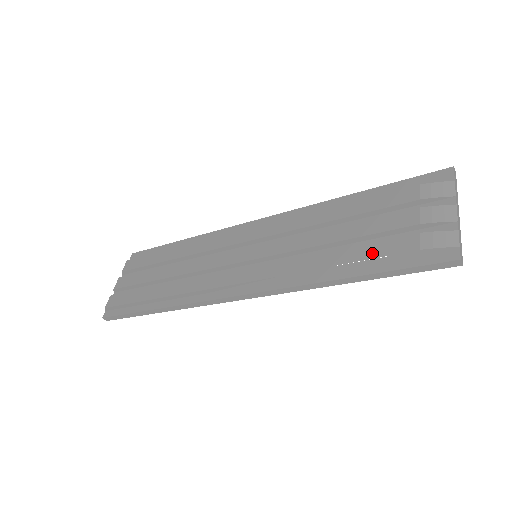
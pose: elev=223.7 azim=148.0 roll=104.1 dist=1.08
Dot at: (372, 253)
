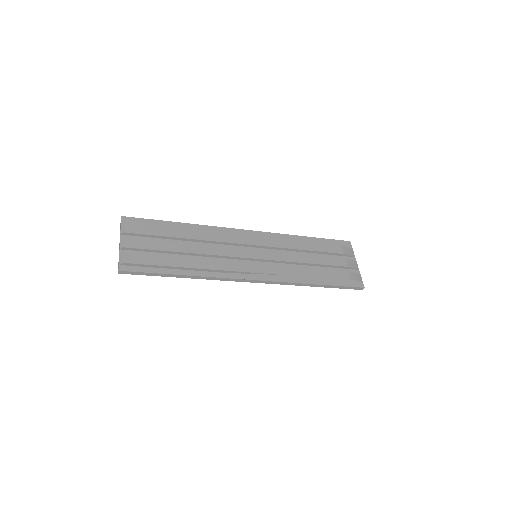
Dot at: (331, 275)
